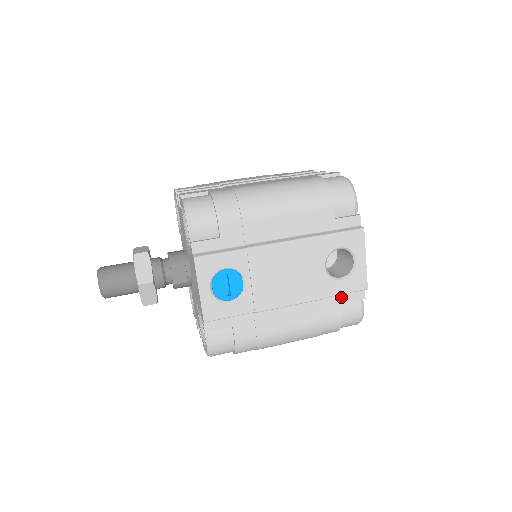
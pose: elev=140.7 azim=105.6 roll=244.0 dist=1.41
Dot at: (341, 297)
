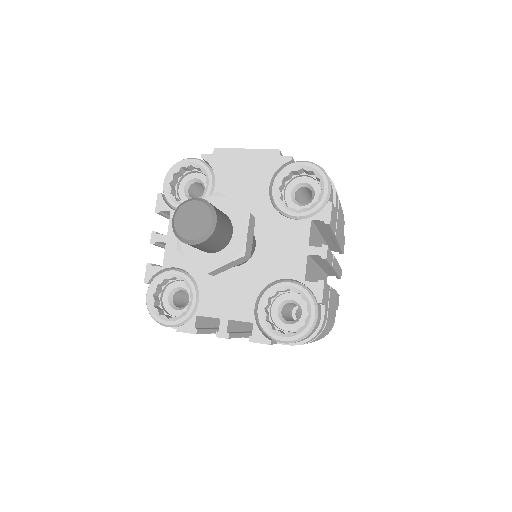
Dot at: occluded
